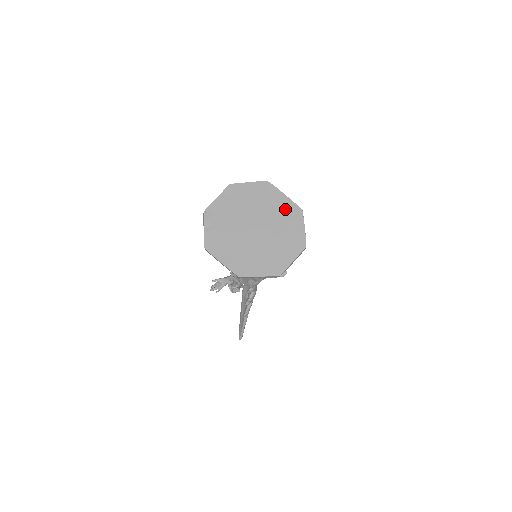
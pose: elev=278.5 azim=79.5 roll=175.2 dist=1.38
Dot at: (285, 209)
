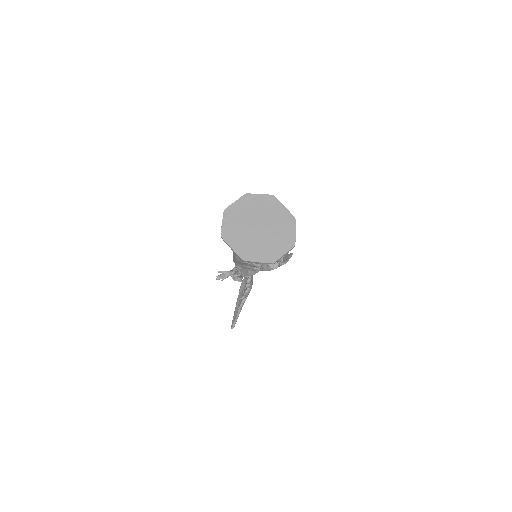
Dot at: (283, 217)
